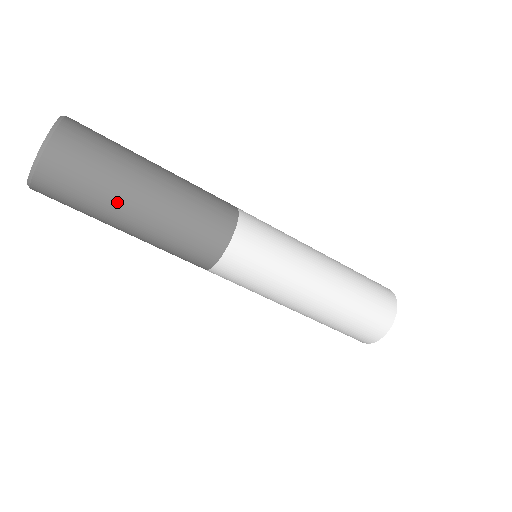
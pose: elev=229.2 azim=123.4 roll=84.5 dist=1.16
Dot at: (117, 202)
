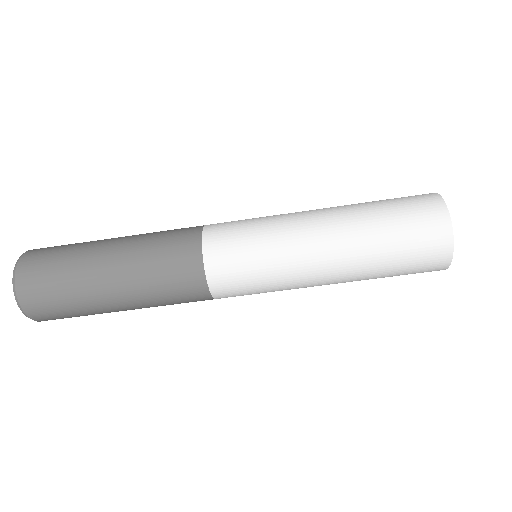
Dot at: (90, 294)
